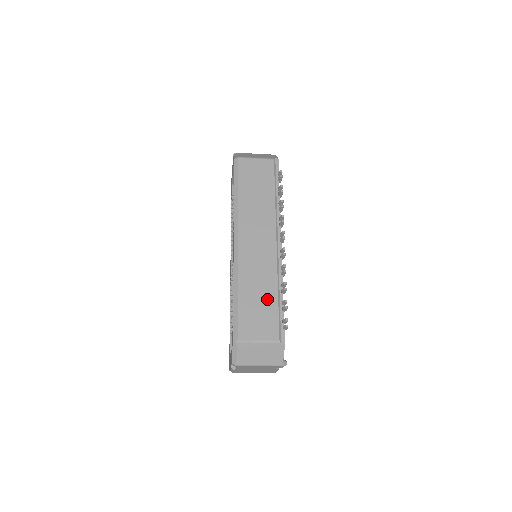
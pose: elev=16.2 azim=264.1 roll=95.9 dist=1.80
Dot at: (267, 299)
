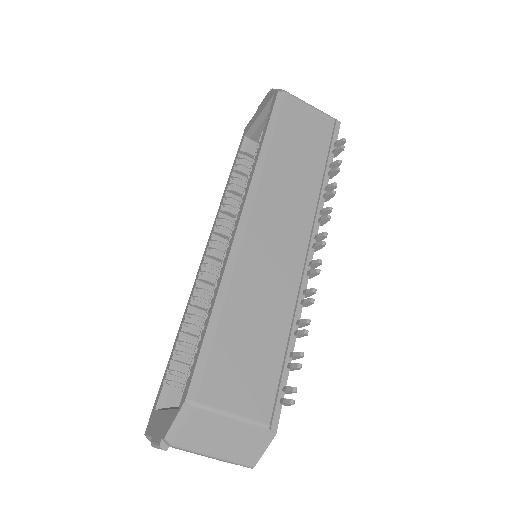
Dot at: (269, 339)
